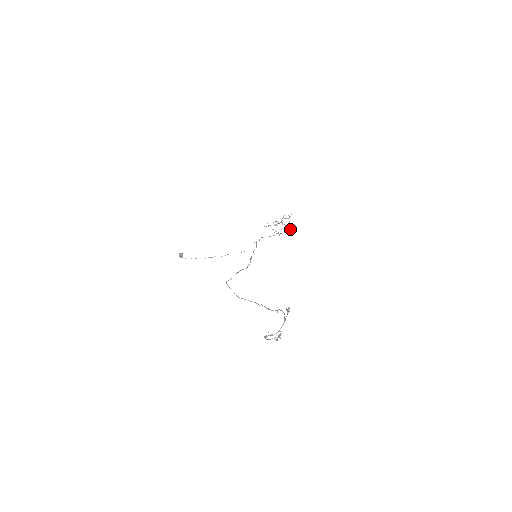
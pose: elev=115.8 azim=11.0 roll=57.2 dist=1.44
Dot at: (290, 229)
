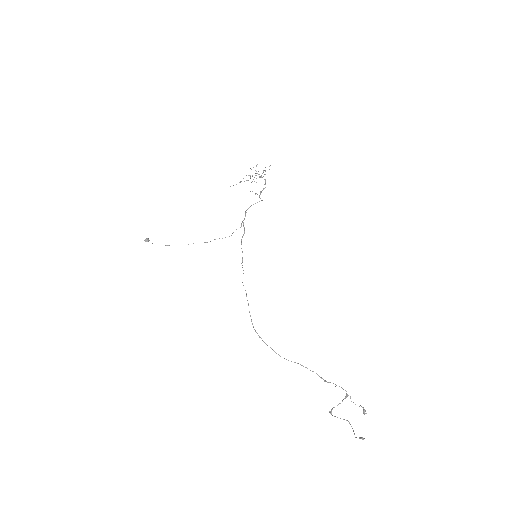
Dot at: occluded
